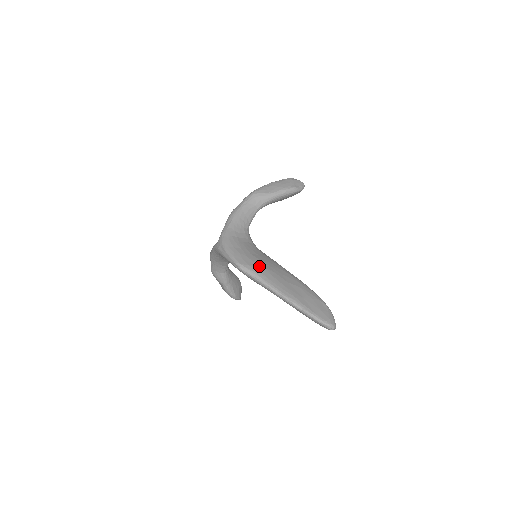
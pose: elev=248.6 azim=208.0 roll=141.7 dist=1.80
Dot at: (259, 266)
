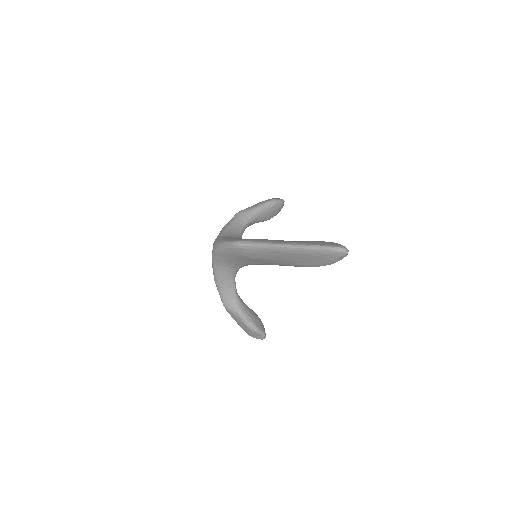
Dot at: (254, 239)
